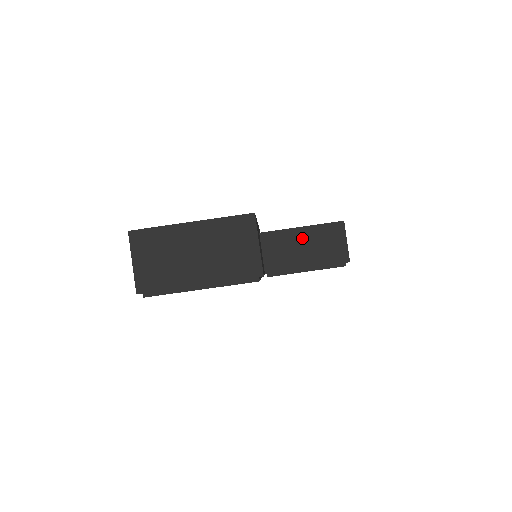
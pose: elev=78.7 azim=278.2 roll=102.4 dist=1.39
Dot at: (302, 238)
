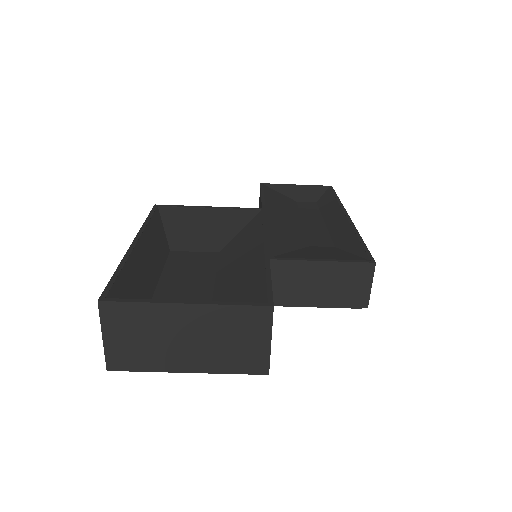
Dot at: (319, 274)
